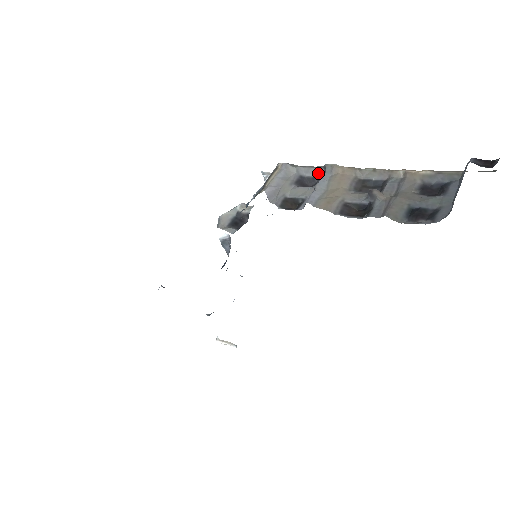
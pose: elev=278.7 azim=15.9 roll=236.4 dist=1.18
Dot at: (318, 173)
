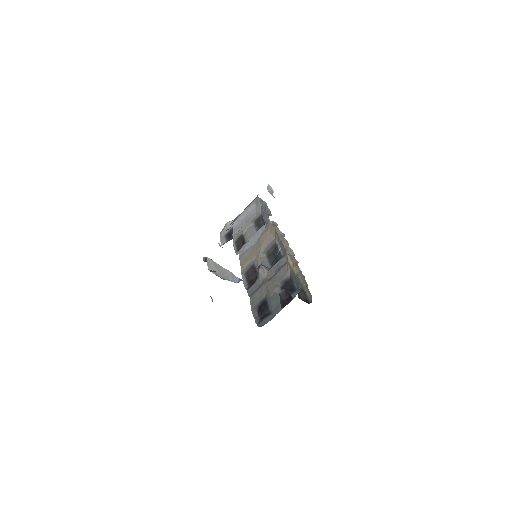
Dot at: occluded
